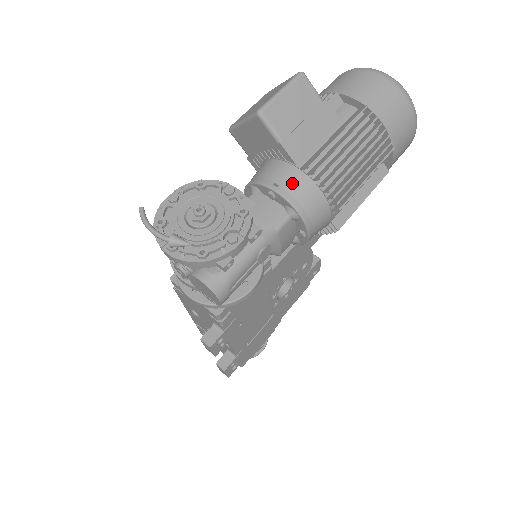
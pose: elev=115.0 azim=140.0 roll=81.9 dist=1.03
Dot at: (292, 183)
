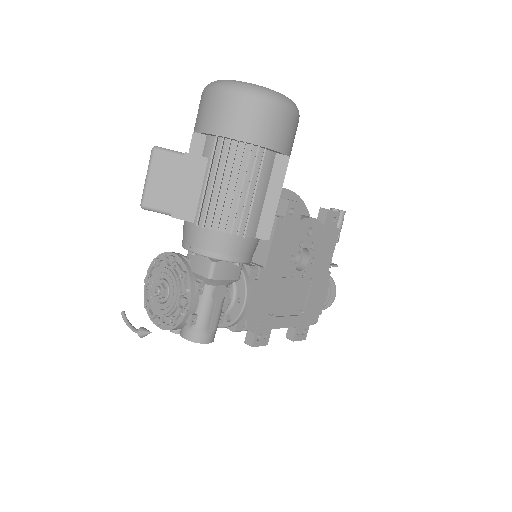
Dot at: (198, 239)
